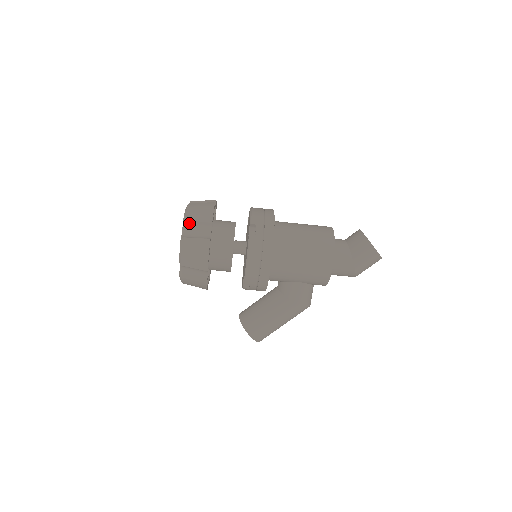
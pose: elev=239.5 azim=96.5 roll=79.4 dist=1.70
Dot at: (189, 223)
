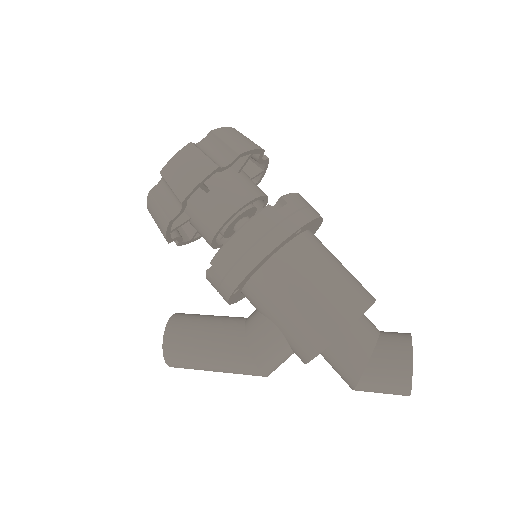
Dot at: (214, 137)
